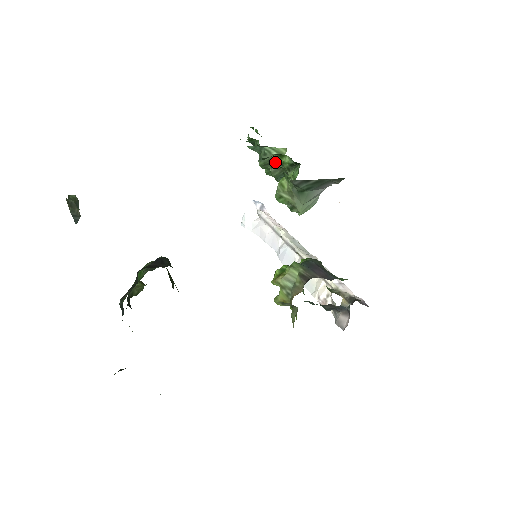
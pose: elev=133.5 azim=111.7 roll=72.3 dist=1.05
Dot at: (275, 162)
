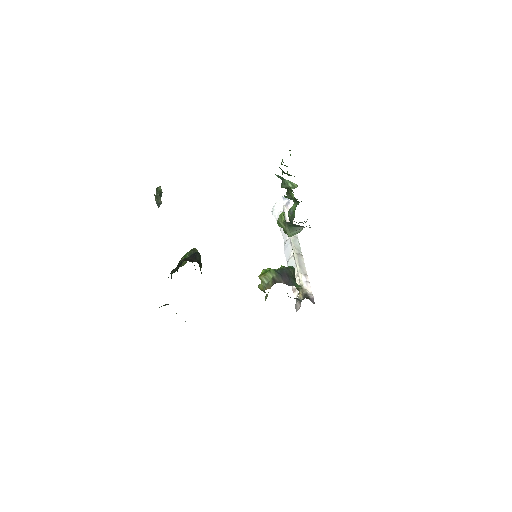
Dot at: occluded
